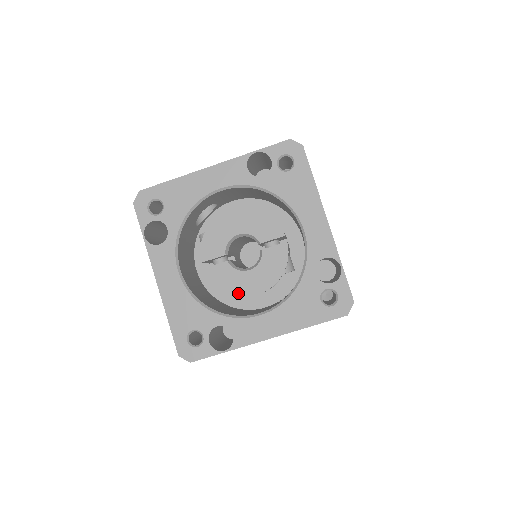
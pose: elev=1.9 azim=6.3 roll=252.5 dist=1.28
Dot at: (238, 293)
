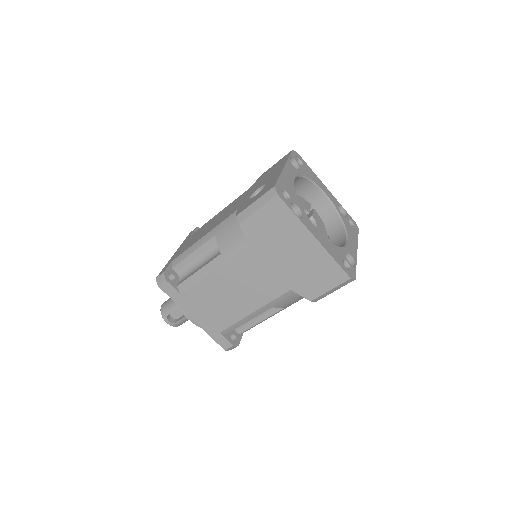
Dot at: occluded
